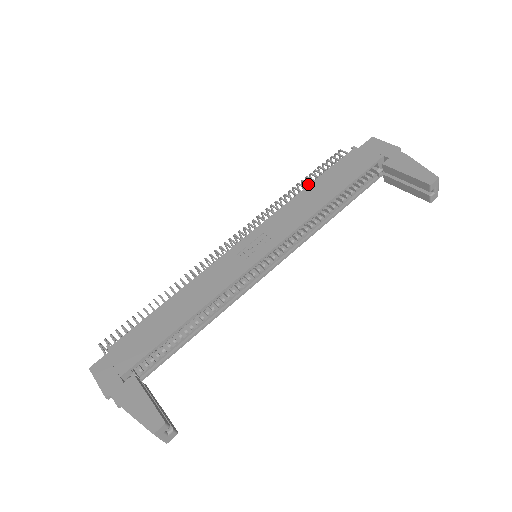
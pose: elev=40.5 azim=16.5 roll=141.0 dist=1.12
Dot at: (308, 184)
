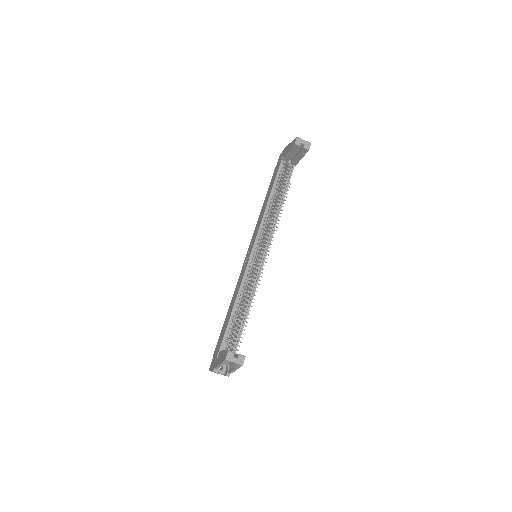
Dot at: occluded
